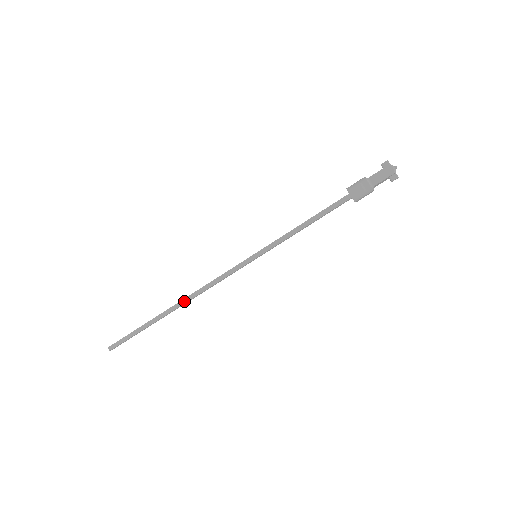
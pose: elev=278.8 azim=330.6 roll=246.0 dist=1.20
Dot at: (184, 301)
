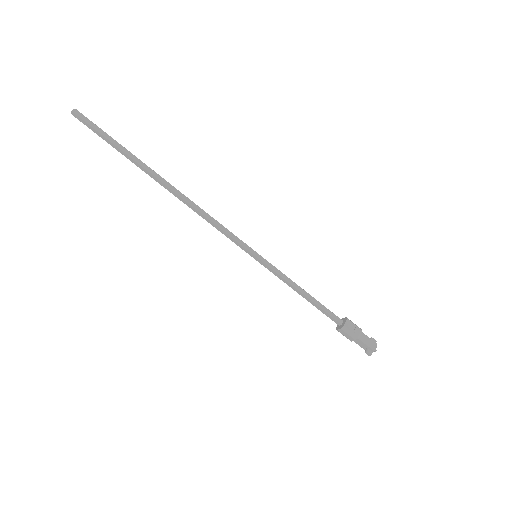
Dot at: (178, 192)
